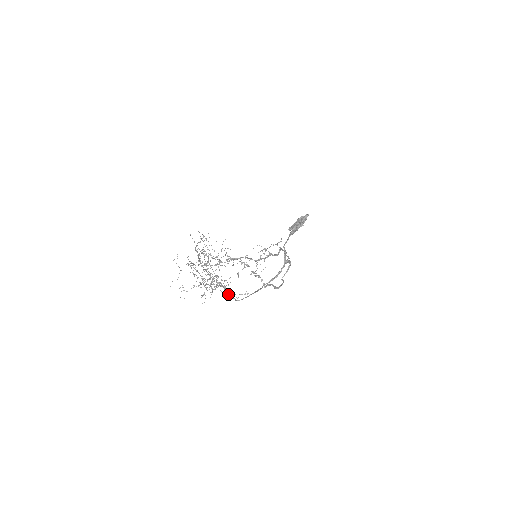
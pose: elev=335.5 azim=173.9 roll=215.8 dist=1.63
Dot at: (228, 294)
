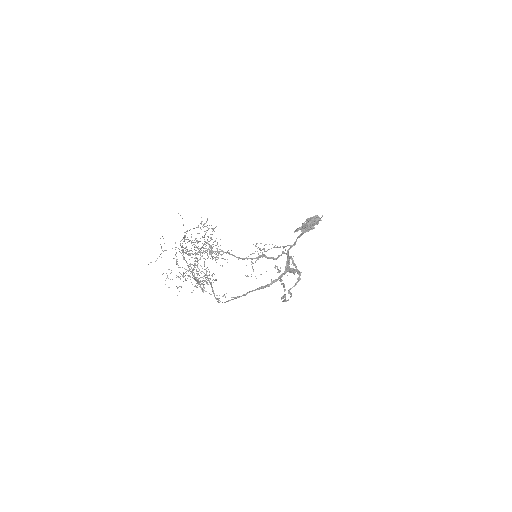
Dot at: (213, 293)
